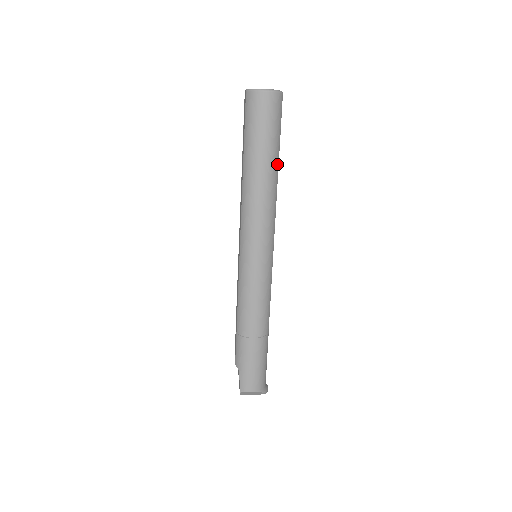
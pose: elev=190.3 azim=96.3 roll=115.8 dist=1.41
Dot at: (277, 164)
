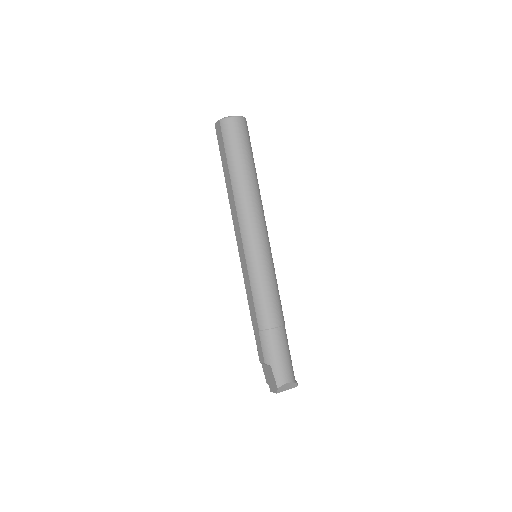
Dot at: (256, 173)
